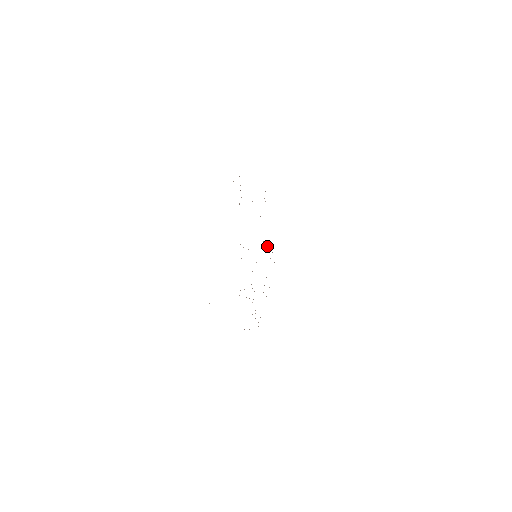
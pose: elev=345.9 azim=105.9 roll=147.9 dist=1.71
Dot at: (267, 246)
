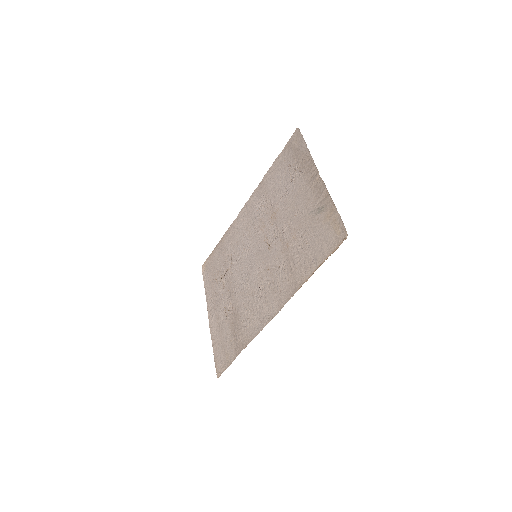
Dot at: (233, 263)
